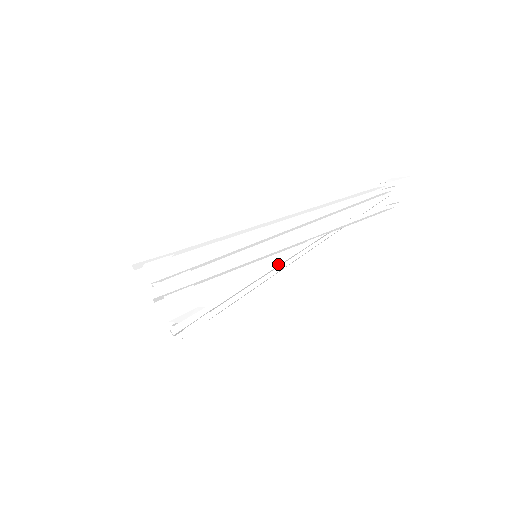
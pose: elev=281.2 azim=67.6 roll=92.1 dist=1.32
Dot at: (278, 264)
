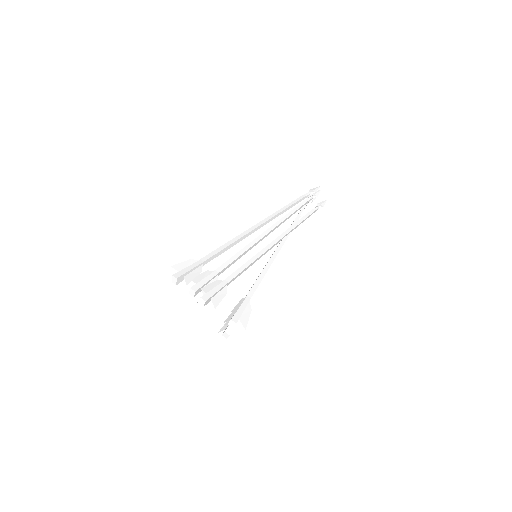
Dot at: (274, 257)
